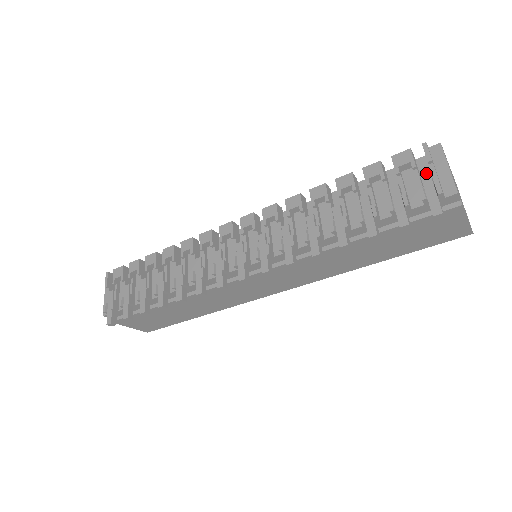
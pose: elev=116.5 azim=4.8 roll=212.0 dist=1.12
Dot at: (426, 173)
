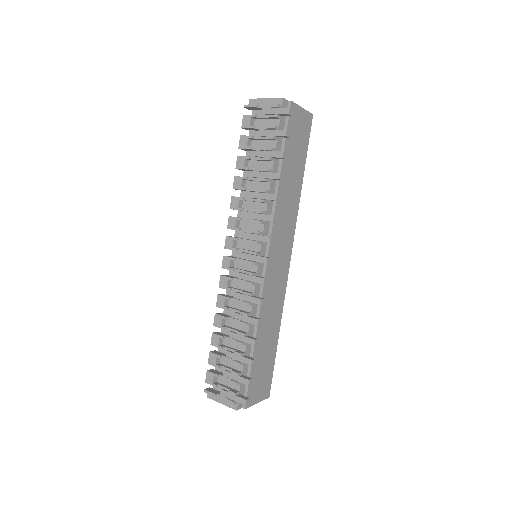
Dot at: (262, 111)
